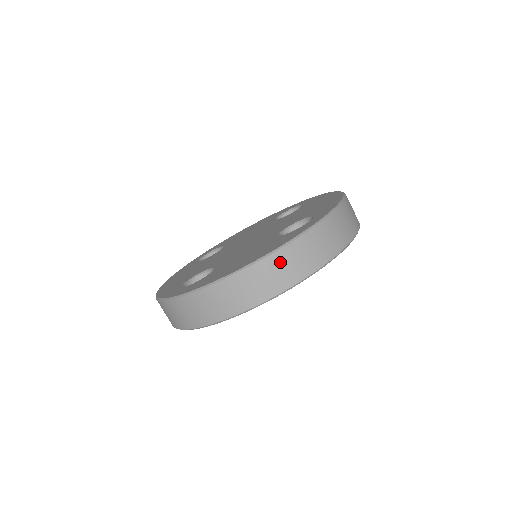
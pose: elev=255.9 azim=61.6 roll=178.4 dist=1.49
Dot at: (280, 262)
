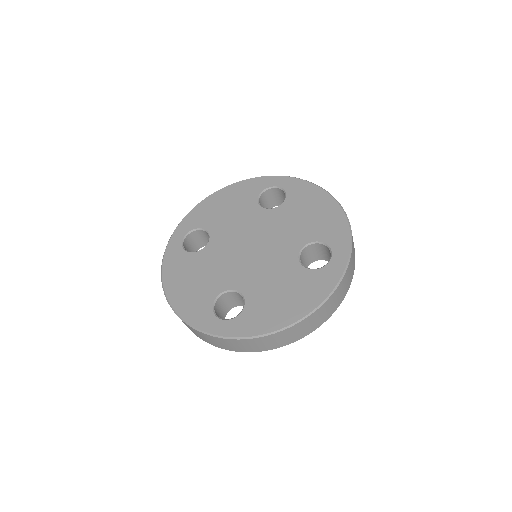
Dot at: (323, 310)
